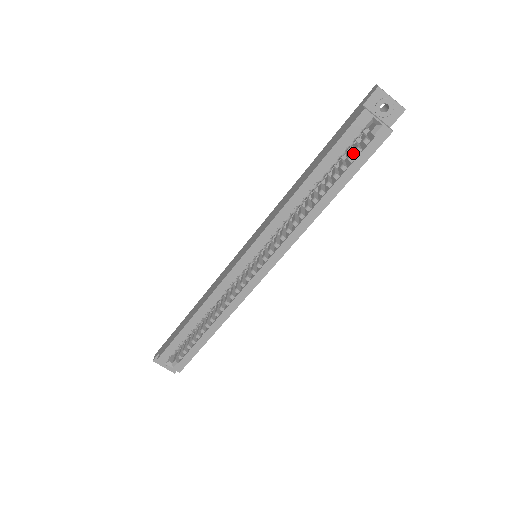
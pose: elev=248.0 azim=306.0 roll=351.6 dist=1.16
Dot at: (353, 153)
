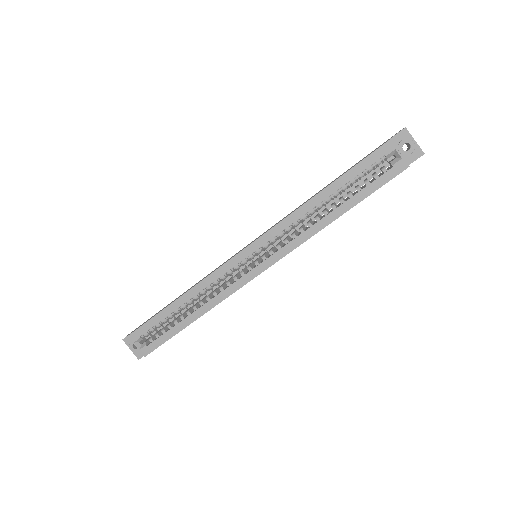
Dot at: (370, 181)
